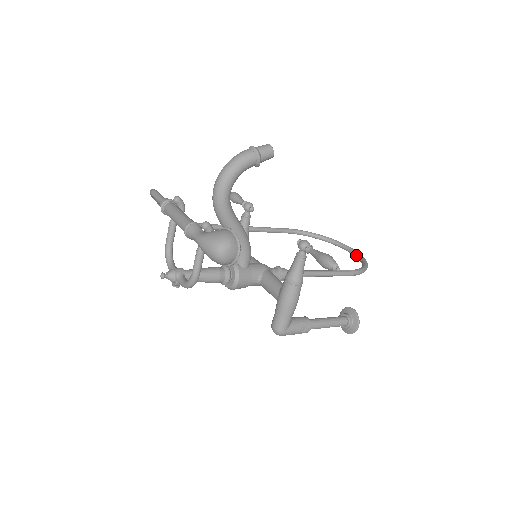
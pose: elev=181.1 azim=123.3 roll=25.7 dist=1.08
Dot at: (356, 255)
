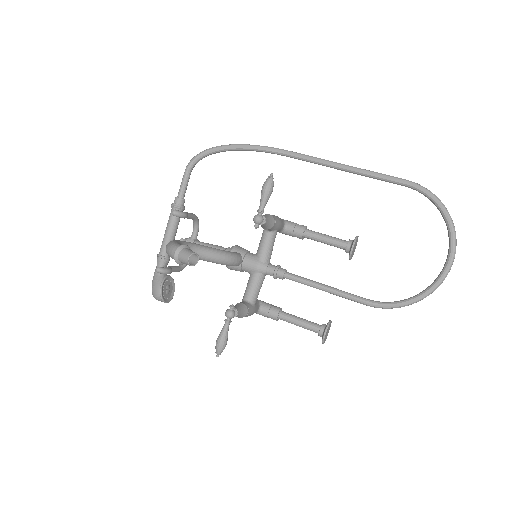
Dot at: (439, 274)
